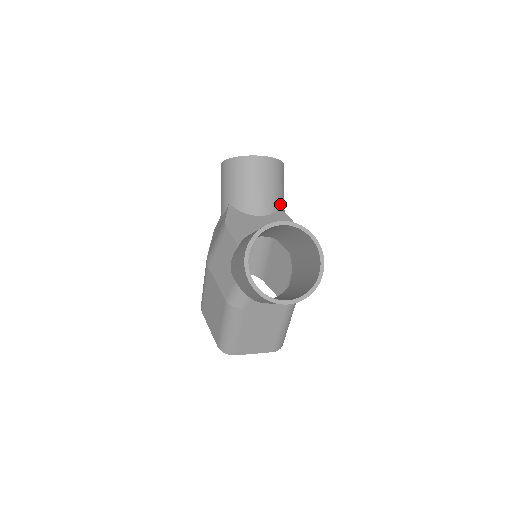
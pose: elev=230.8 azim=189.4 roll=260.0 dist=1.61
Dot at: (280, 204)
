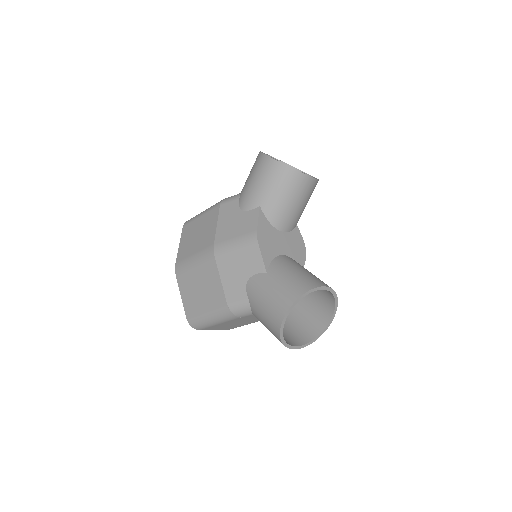
Dot at: occluded
